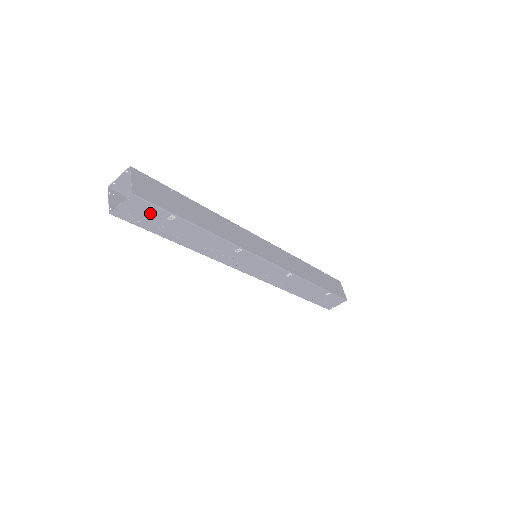
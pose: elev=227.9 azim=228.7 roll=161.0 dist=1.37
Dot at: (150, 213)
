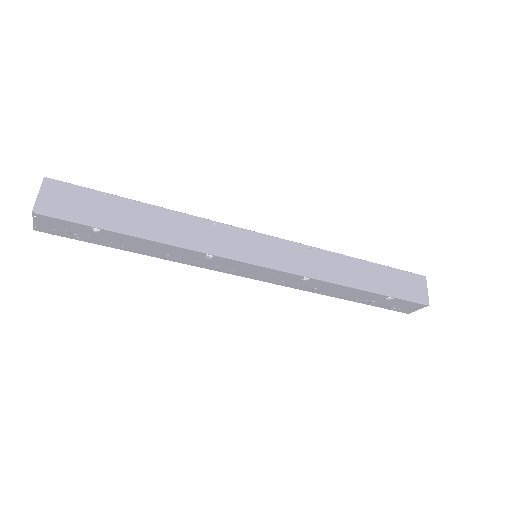
Dot at: (71, 227)
